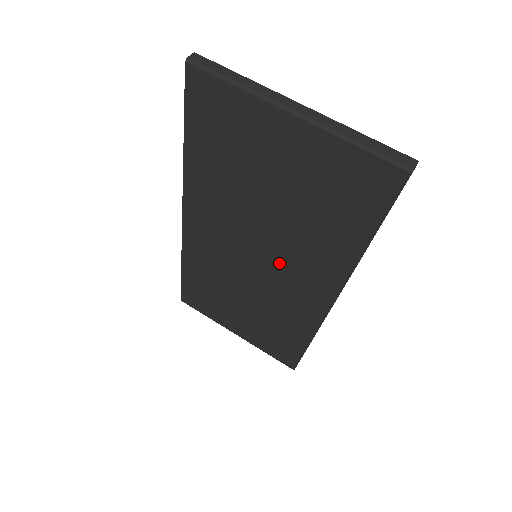
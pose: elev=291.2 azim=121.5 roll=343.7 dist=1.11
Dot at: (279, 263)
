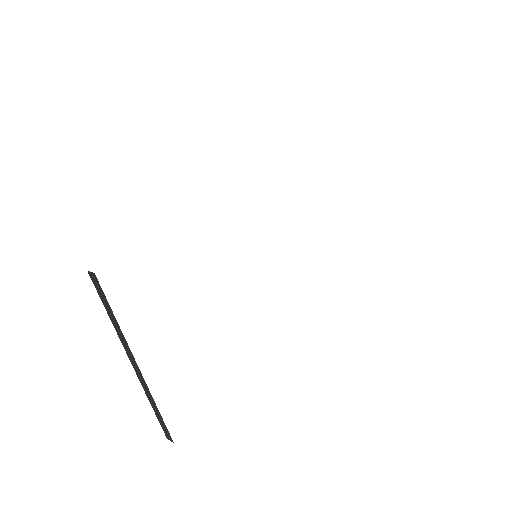
Dot at: occluded
